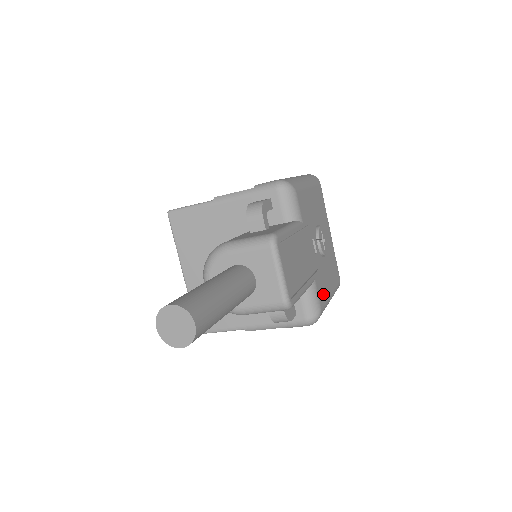
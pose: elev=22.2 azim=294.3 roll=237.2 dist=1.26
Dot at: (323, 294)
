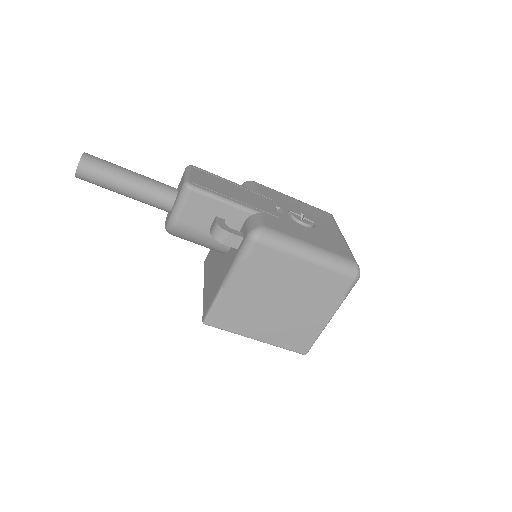
Dot at: (280, 228)
